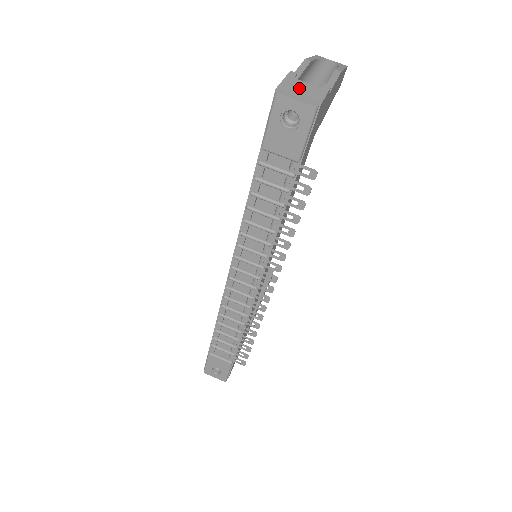
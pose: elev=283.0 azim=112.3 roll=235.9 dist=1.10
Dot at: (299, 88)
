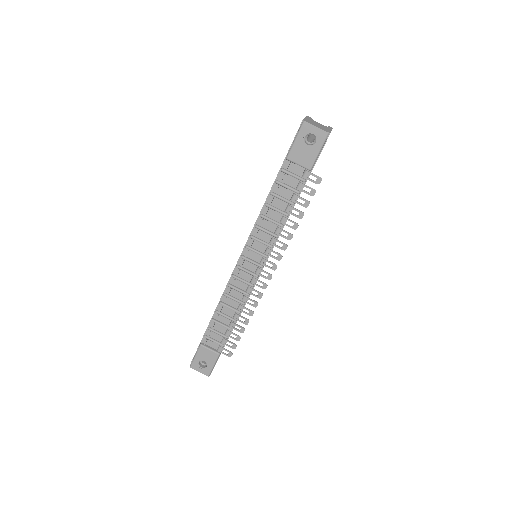
Dot at: (316, 123)
